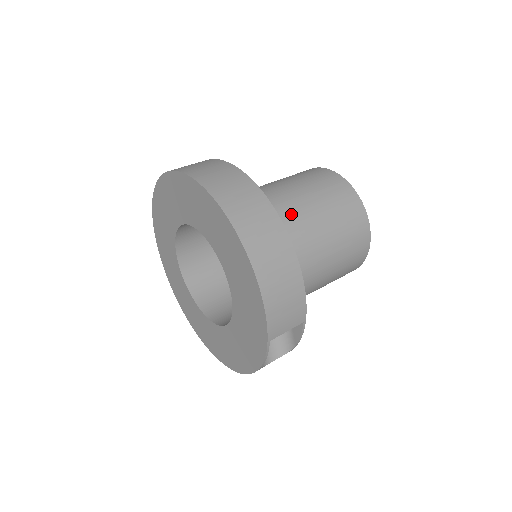
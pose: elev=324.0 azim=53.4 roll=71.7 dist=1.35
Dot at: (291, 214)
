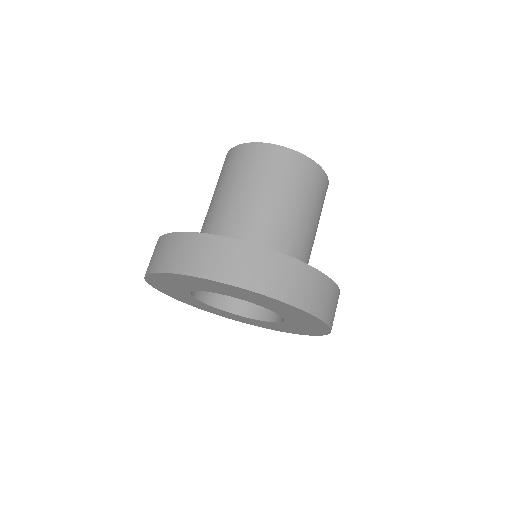
Dot at: (285, 227)
